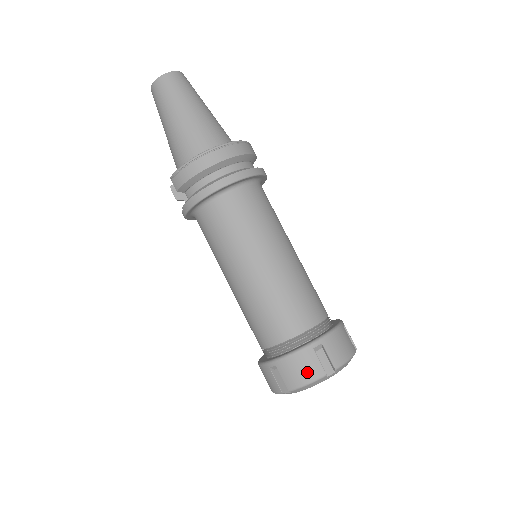
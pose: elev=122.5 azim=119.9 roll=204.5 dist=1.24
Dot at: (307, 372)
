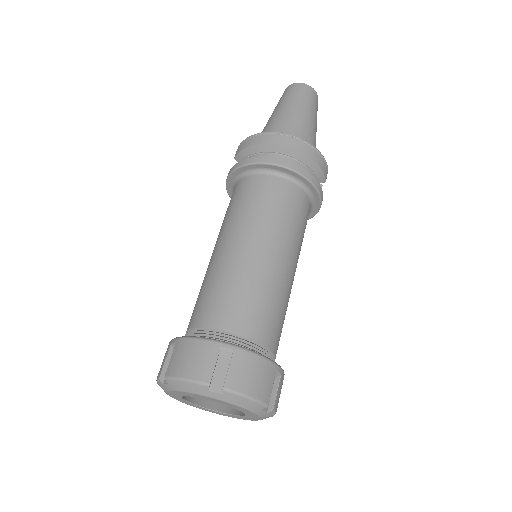
Dot at: (194, 366)
